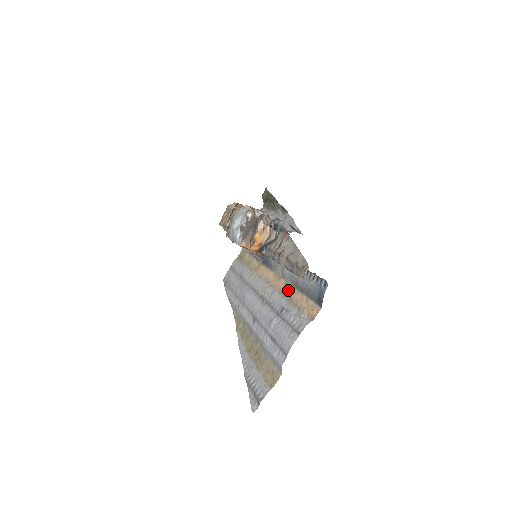
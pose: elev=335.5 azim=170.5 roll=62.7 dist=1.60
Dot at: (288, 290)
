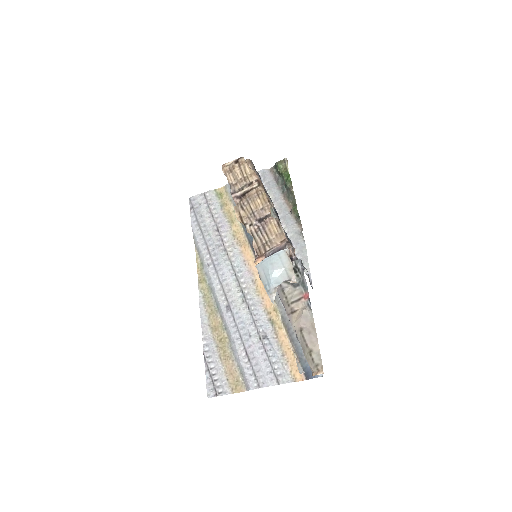
Dot at: (276, 320)
